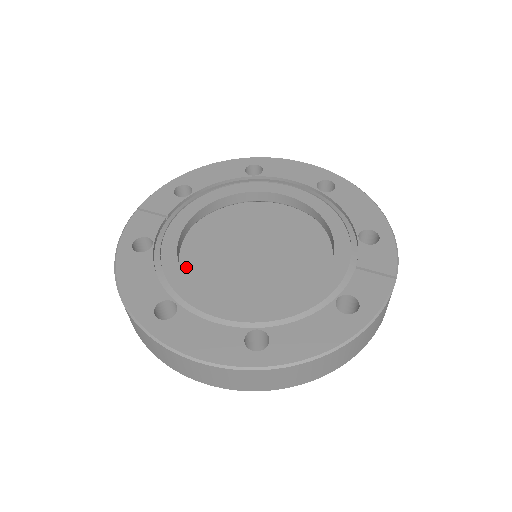
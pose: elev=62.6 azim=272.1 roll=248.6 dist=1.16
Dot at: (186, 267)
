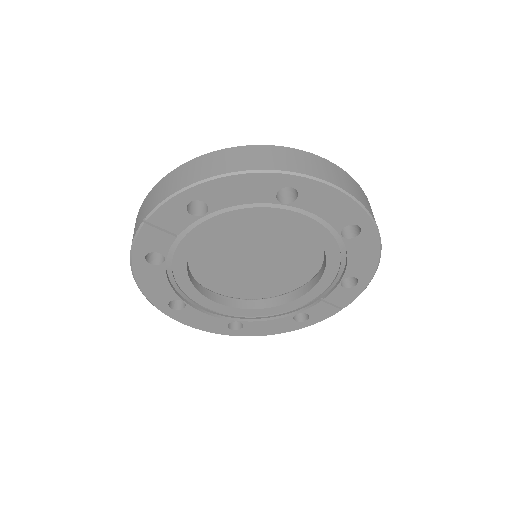
Dot at: (193, 251)
